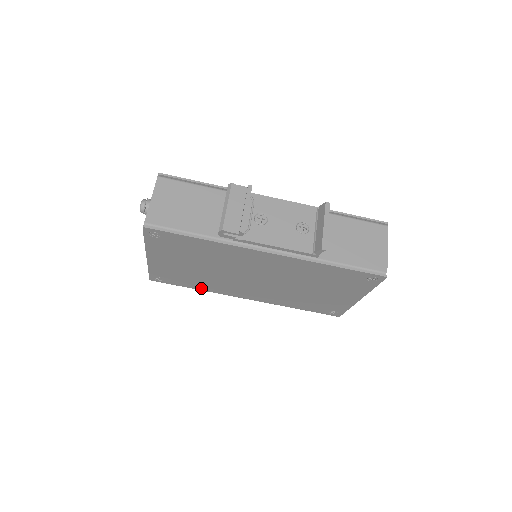
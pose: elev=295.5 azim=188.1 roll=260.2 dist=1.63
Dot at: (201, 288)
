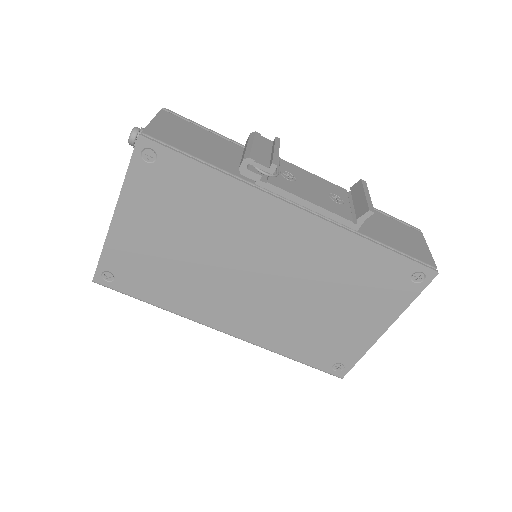
Dot at: (166, 303)
